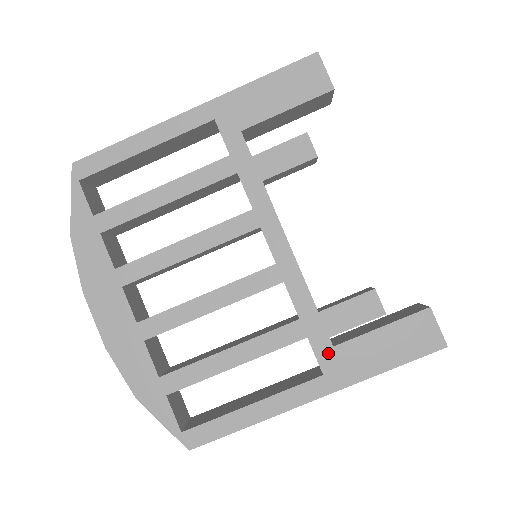
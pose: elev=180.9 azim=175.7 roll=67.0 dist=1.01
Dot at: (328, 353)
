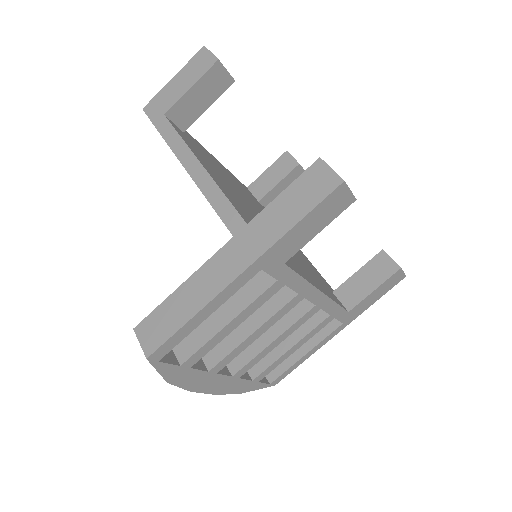
Dot at: (346, 316)
